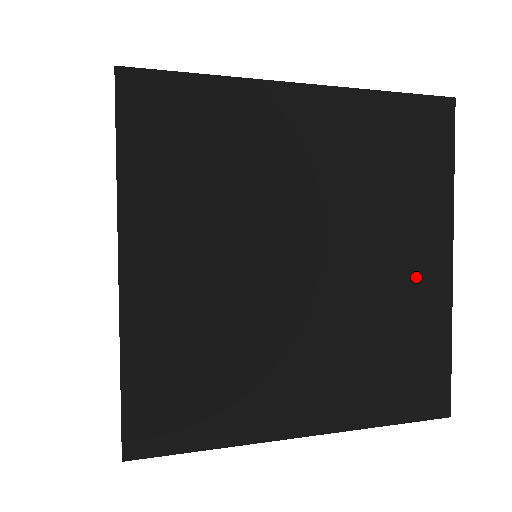
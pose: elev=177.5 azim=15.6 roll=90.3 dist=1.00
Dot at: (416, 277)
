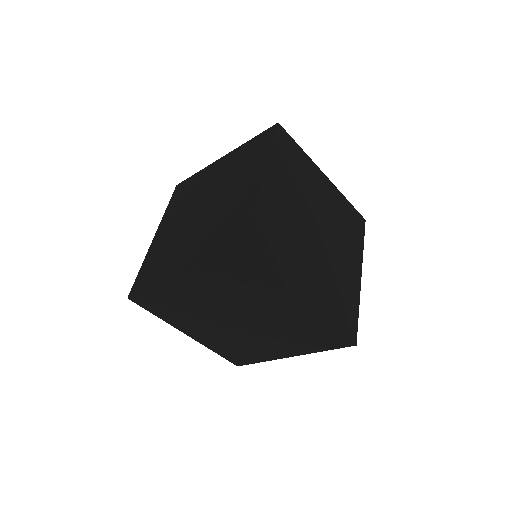
Dot at: (350, 272)
